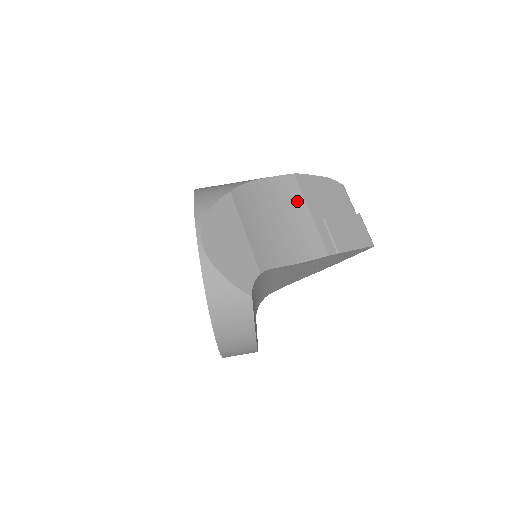
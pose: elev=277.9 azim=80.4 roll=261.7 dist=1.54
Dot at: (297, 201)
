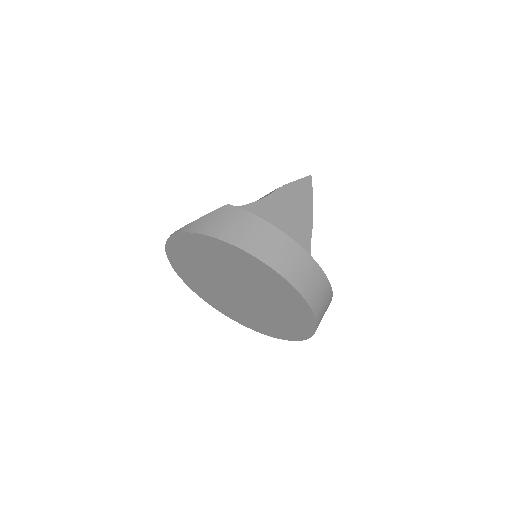
Dot at: occluded
